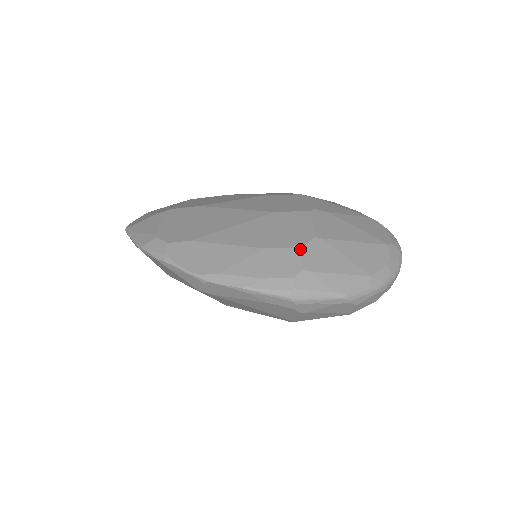
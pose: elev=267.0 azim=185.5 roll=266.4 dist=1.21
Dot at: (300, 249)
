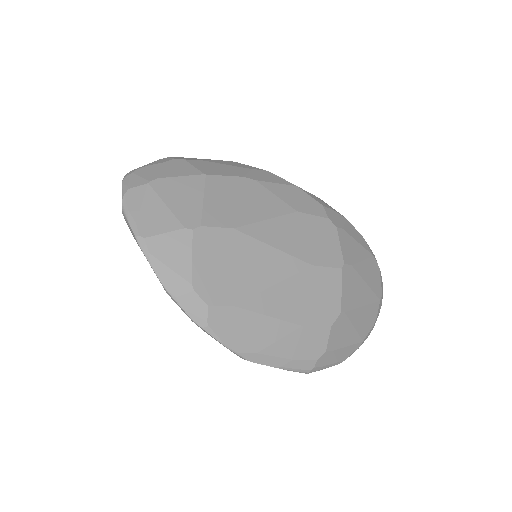
Dot at: (329, 329)
